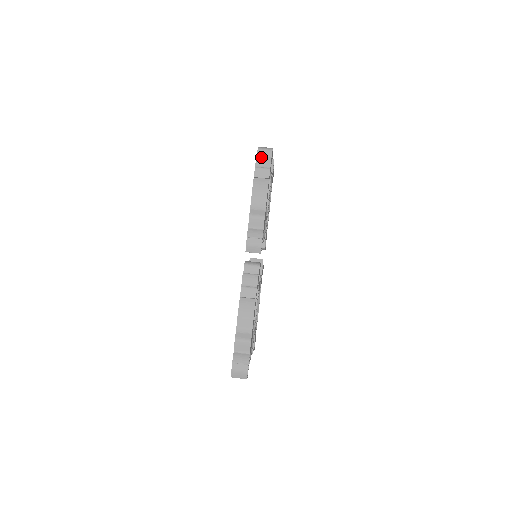
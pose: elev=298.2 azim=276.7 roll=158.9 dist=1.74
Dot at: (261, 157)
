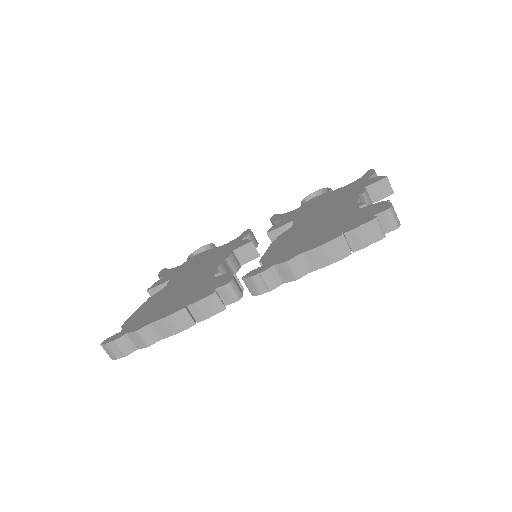
Dot at: (377, 225)
